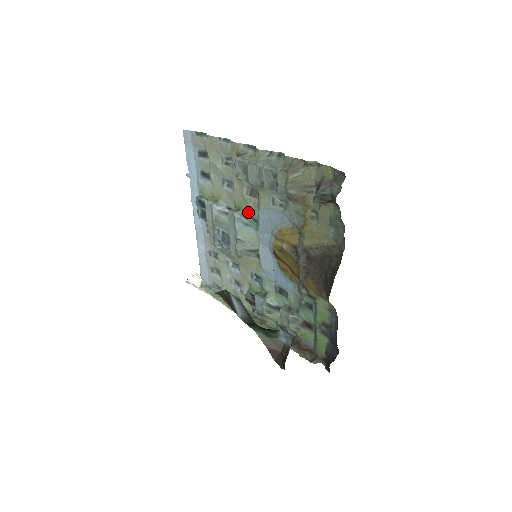
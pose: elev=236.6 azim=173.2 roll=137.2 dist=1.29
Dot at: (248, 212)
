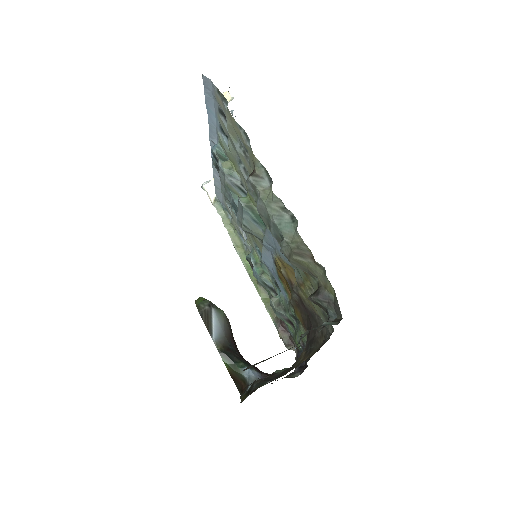
Dot at: occluded
